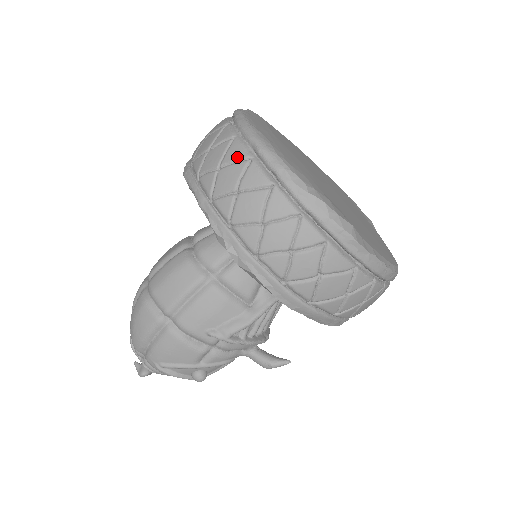
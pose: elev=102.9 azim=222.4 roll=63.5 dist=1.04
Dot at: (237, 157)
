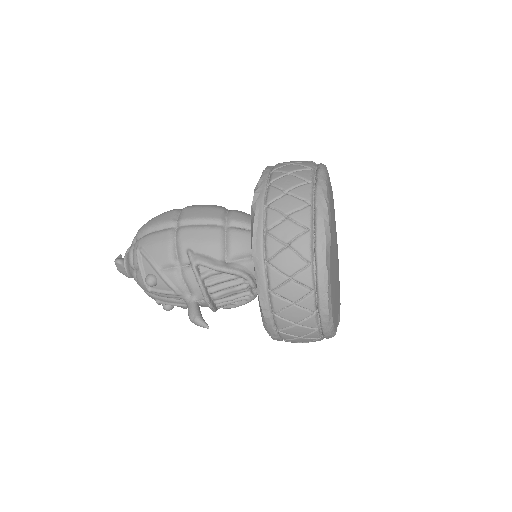
Dot at: (306, 165)
